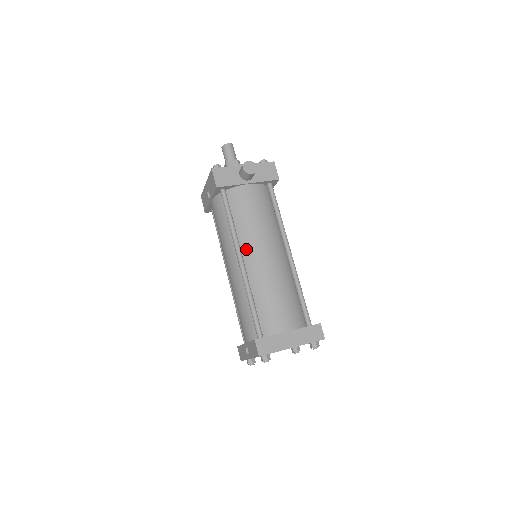
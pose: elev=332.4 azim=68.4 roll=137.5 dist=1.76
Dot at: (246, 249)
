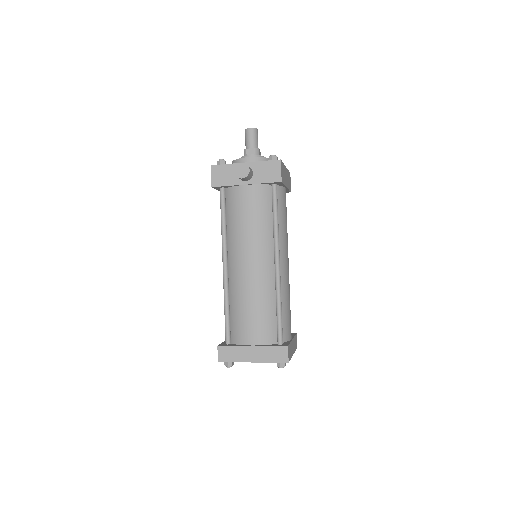
Dot at: (232, 254)
